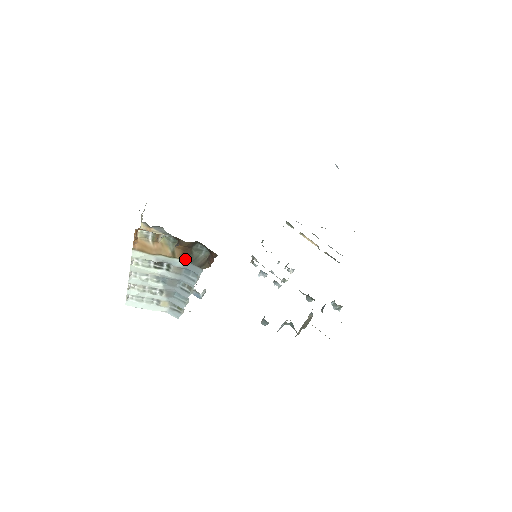
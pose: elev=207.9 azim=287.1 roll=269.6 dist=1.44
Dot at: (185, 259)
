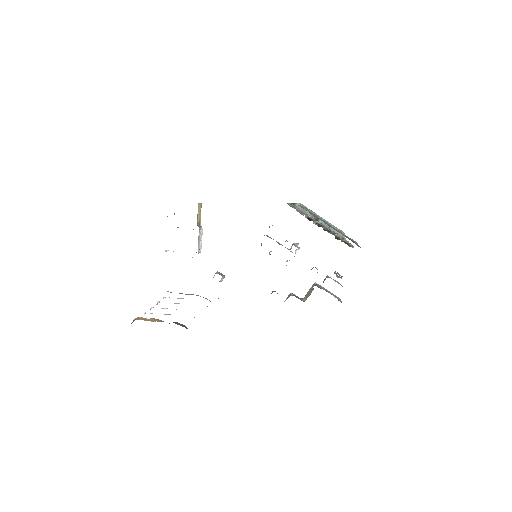
Dot at: occluded
